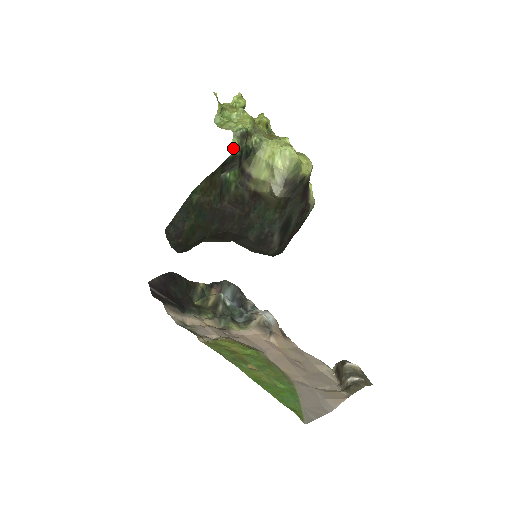
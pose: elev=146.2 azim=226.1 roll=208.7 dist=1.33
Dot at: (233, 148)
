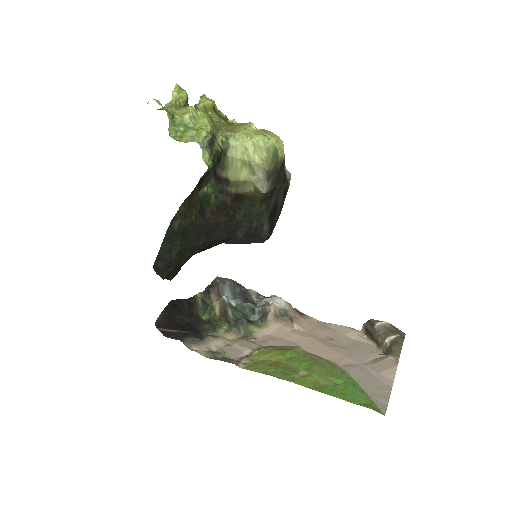
Dot at: (206, 162)
